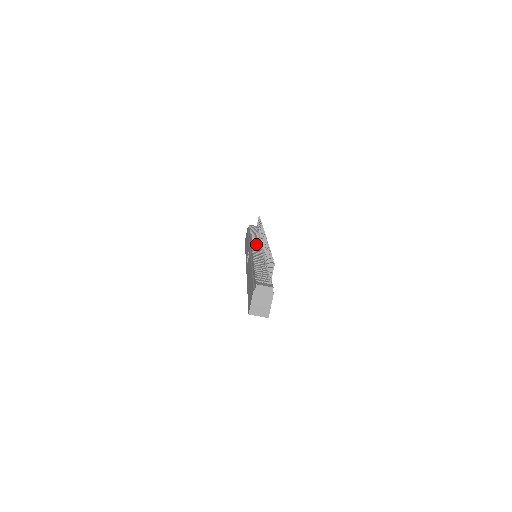
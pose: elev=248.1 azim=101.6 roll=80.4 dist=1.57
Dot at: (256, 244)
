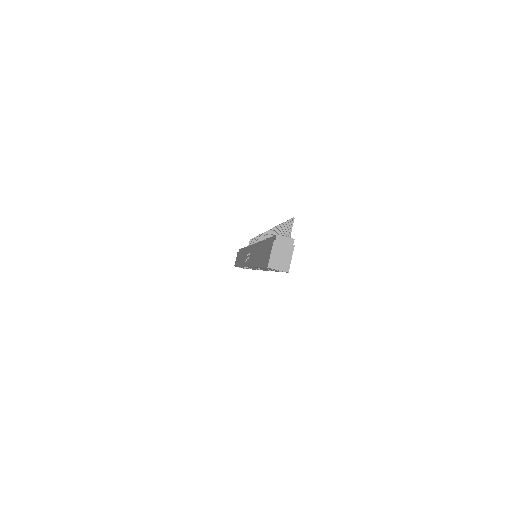
Dot at: occluded
